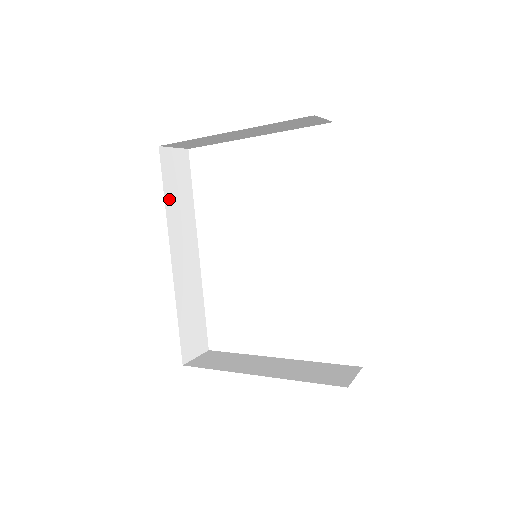
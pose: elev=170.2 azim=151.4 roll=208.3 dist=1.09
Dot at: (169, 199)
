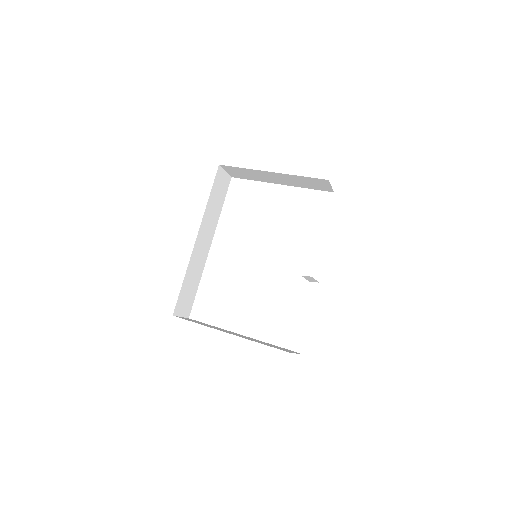
Dot at: (211, 200)
